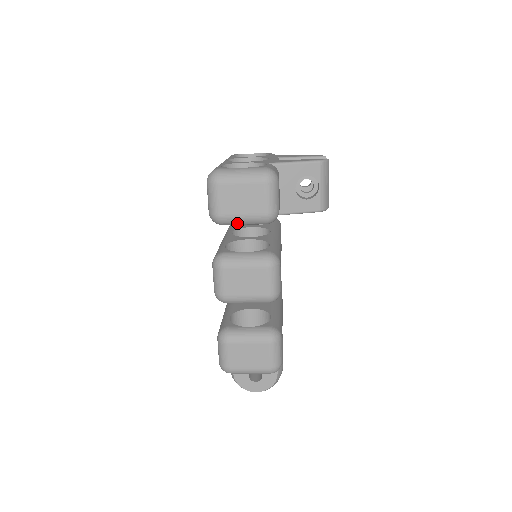
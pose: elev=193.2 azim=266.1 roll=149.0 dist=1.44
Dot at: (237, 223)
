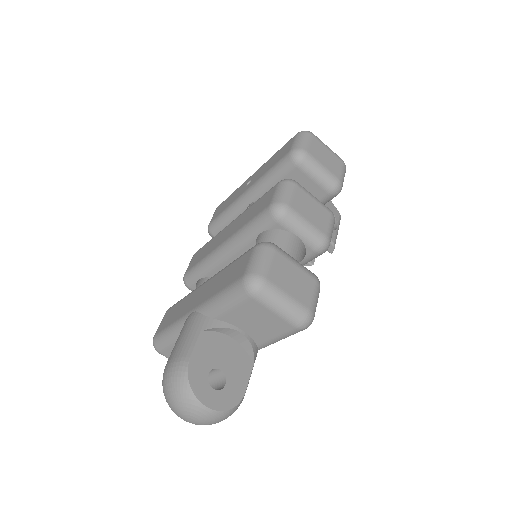
Dot at: (314, 170)
